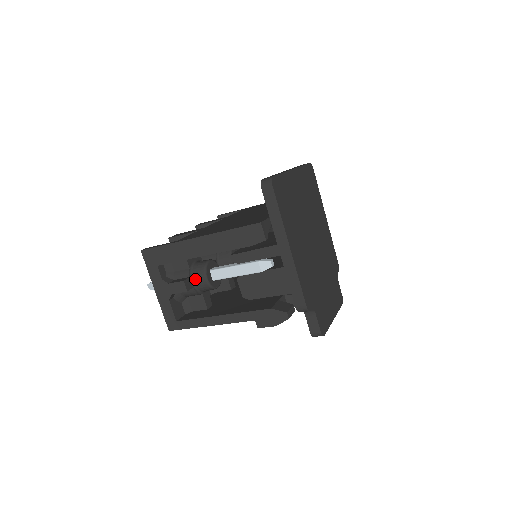
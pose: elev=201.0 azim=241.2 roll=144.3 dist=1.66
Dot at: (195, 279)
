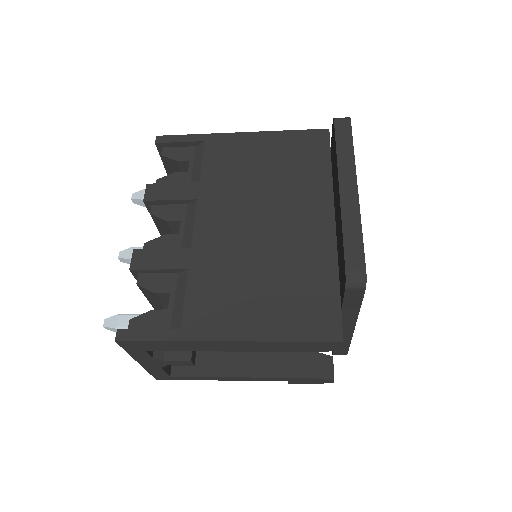
Dot at: occluded
